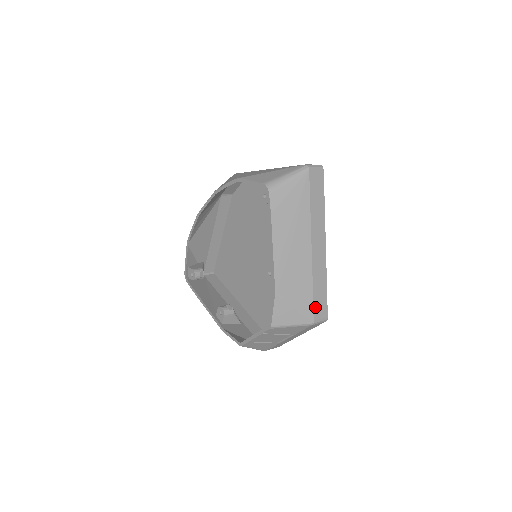
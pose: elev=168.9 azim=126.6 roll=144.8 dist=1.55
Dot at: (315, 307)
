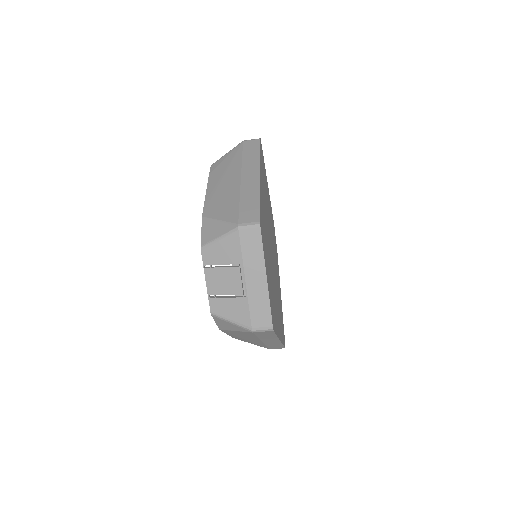
Dot at: (241, 215)
